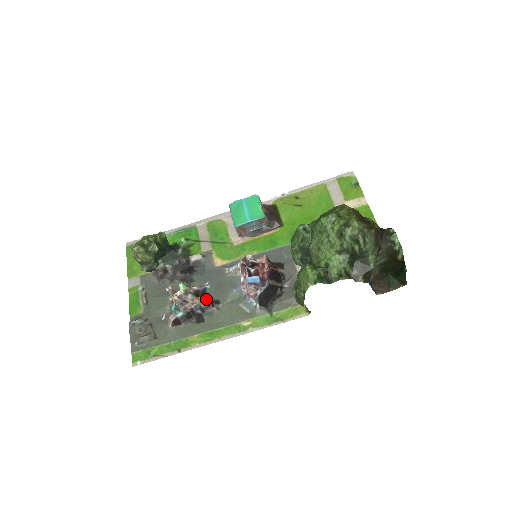
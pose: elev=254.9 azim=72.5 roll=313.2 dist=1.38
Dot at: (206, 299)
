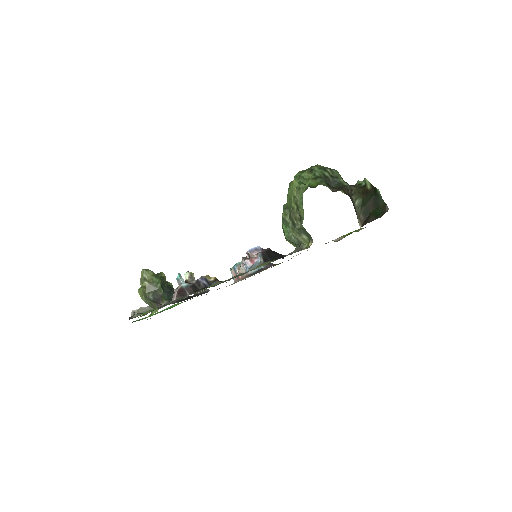
Dot at: (211, 277)
